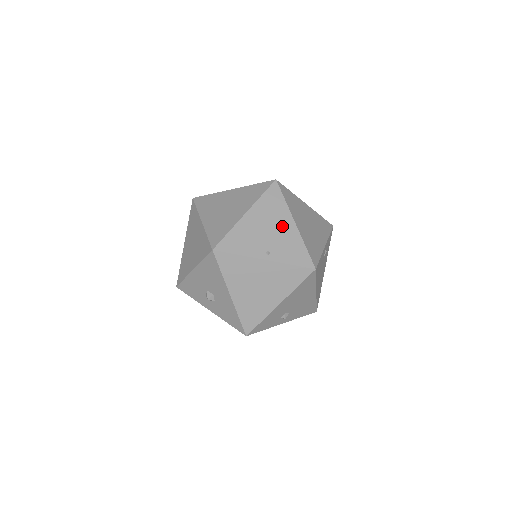
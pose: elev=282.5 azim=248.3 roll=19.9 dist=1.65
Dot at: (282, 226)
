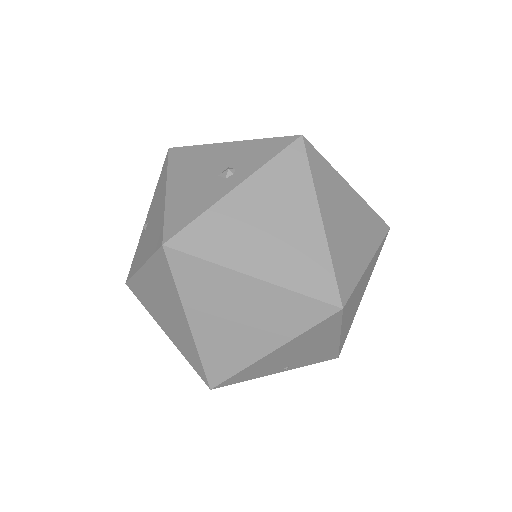
Dot at: (320, 345)
